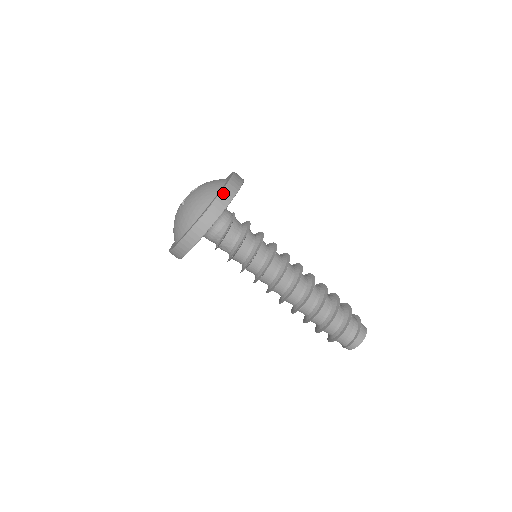
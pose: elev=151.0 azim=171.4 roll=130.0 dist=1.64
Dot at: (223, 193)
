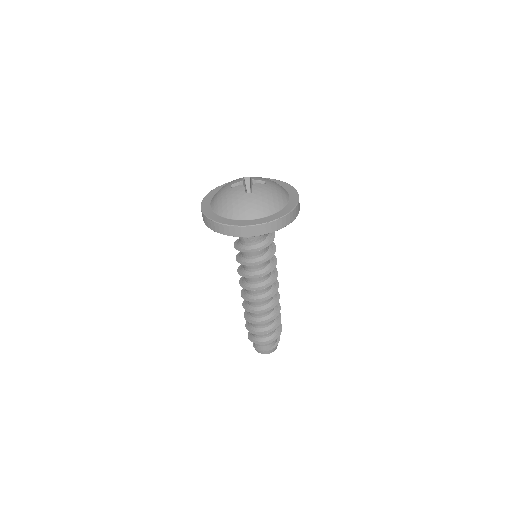
Dot at: (295, 210)
